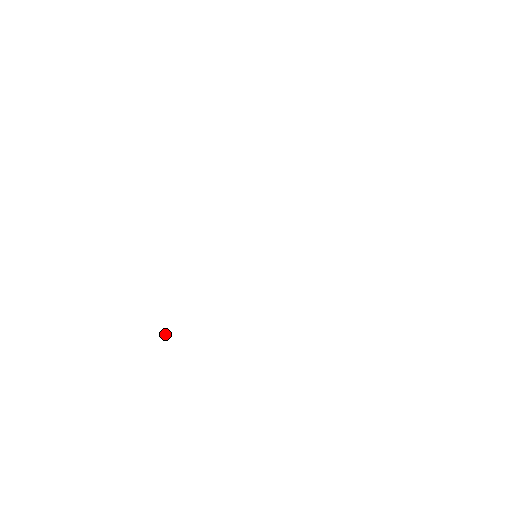
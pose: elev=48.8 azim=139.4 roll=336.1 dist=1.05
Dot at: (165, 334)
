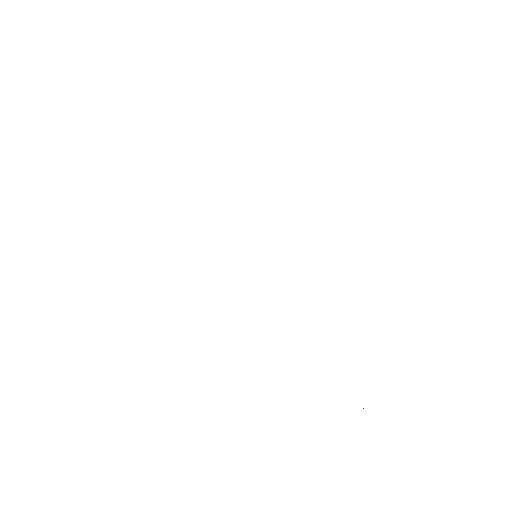
Dot at: occluded
